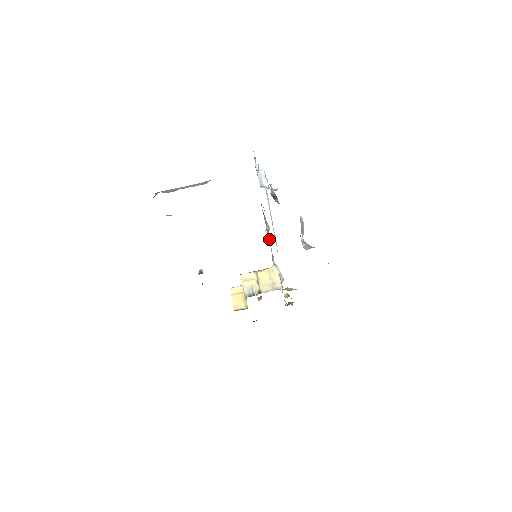
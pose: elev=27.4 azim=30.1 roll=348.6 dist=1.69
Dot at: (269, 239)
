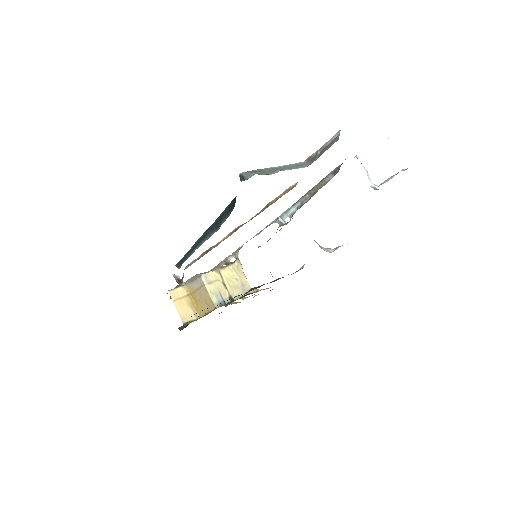
Dot at: (261, 231)
